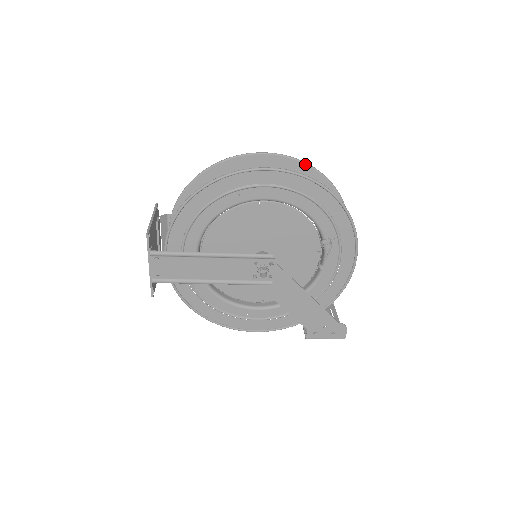
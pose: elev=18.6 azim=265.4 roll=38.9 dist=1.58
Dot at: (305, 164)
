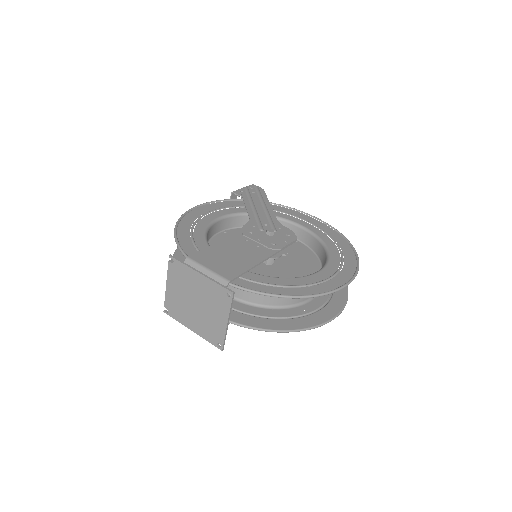
Dot at: occluded
